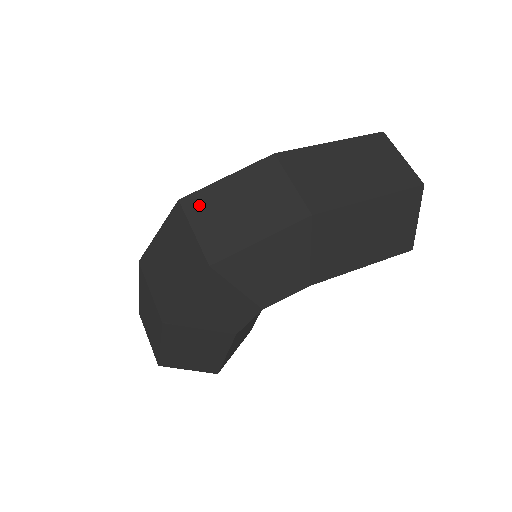
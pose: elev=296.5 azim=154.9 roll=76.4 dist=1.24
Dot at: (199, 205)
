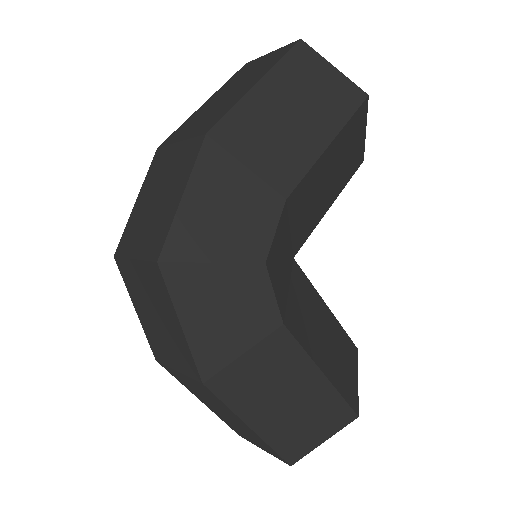
Dot at: (128, 240)
